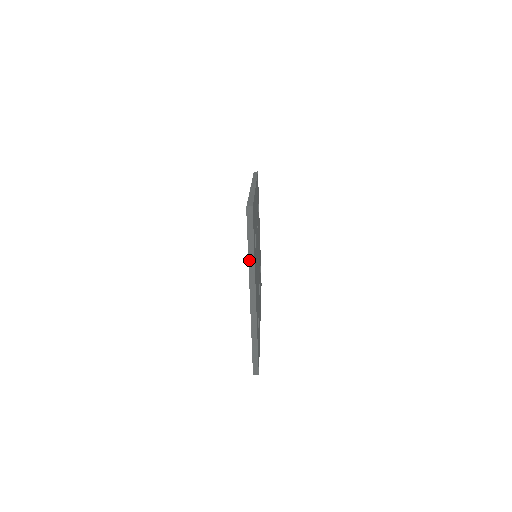
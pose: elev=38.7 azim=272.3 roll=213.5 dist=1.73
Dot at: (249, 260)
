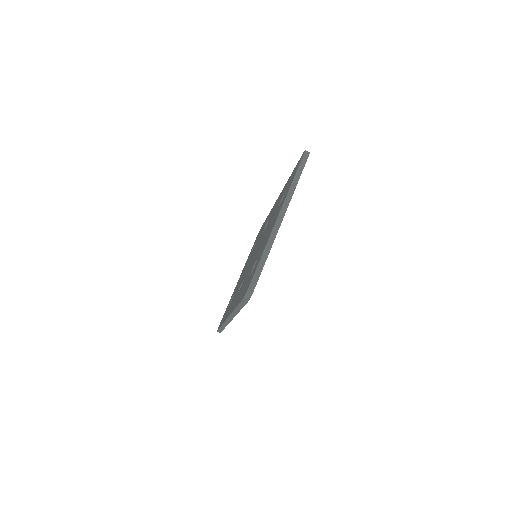
Dot at: (291, 186)
